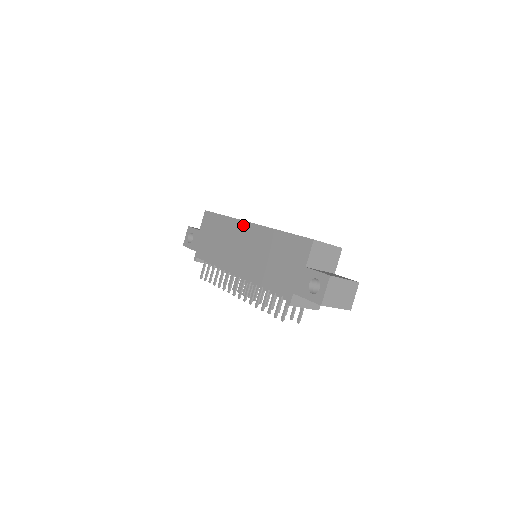
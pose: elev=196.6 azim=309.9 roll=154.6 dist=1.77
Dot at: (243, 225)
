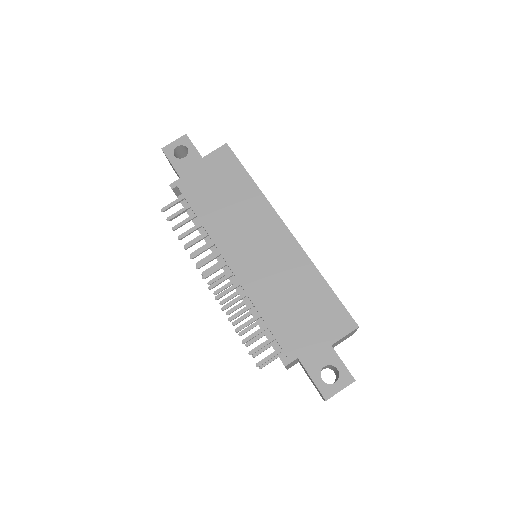
Dot at: (275, 220)
